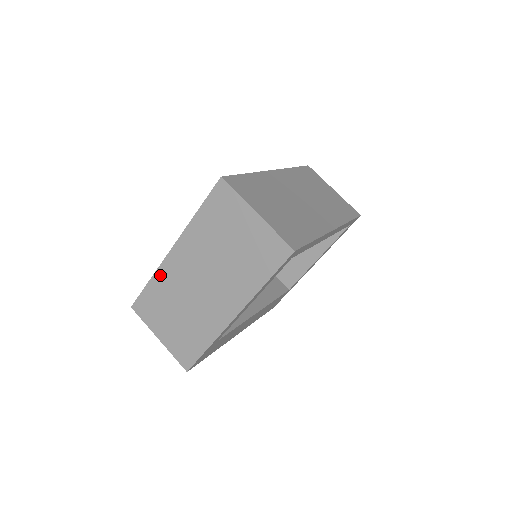
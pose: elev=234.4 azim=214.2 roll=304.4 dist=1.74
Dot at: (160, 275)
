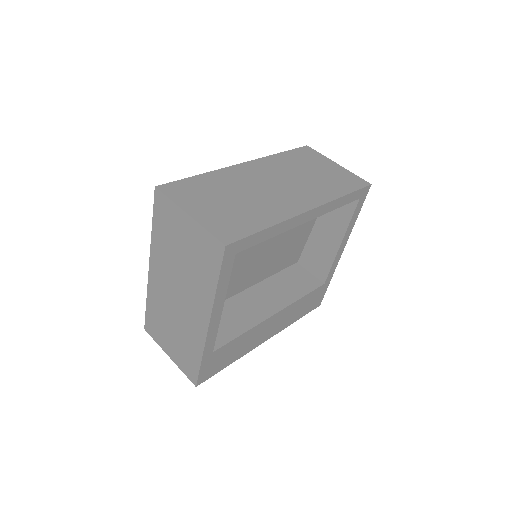
Dot at: (150, 294)
